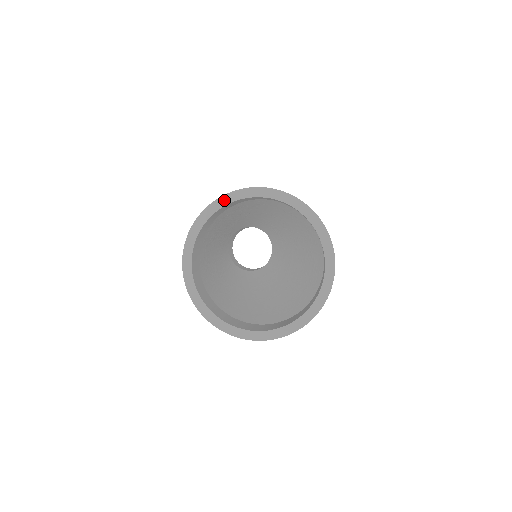
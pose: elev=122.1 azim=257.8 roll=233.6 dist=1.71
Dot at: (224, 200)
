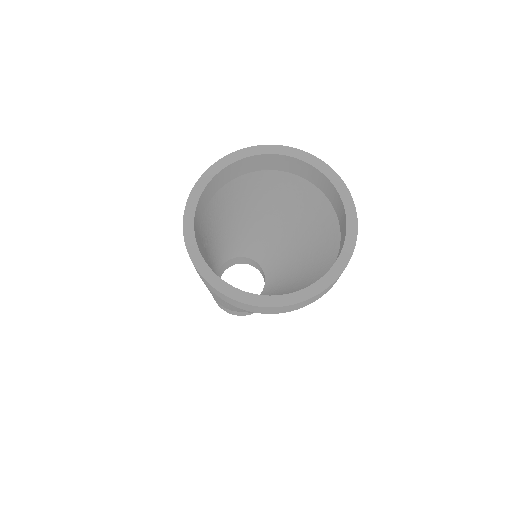
Dot at: (220, 165)
